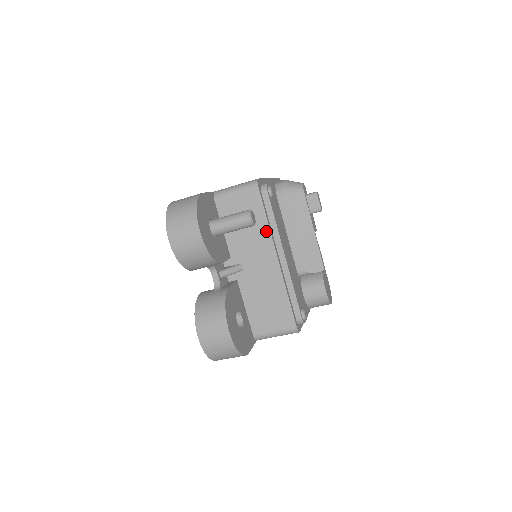
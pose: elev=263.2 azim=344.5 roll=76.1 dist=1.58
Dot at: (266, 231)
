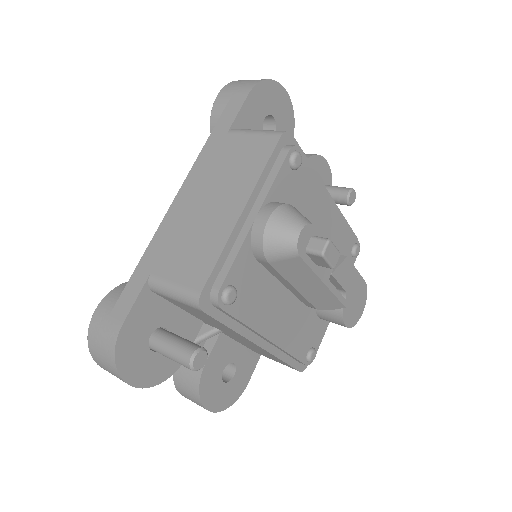
Dot at: (234, 332)
